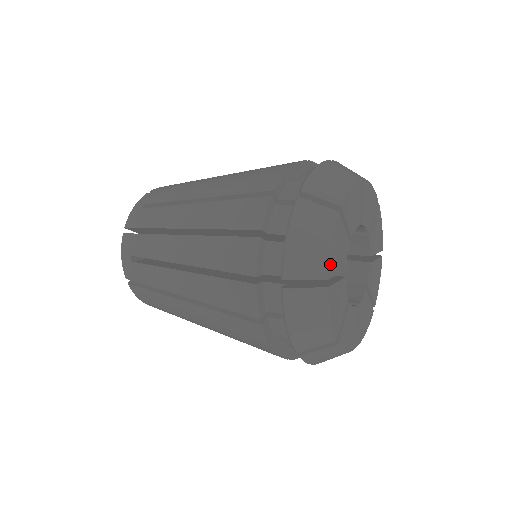
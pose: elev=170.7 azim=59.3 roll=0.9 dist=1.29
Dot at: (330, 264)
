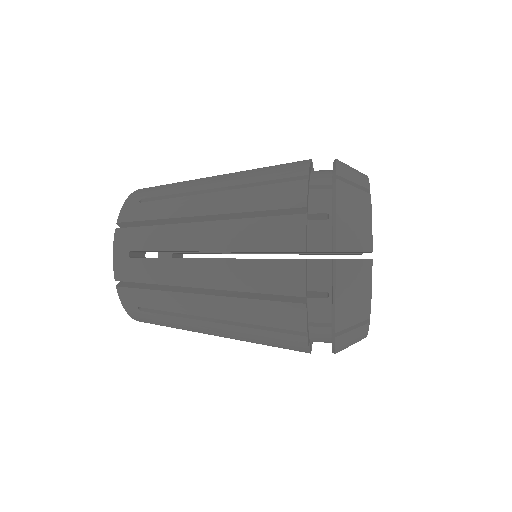
Dot at: (370, 305)
